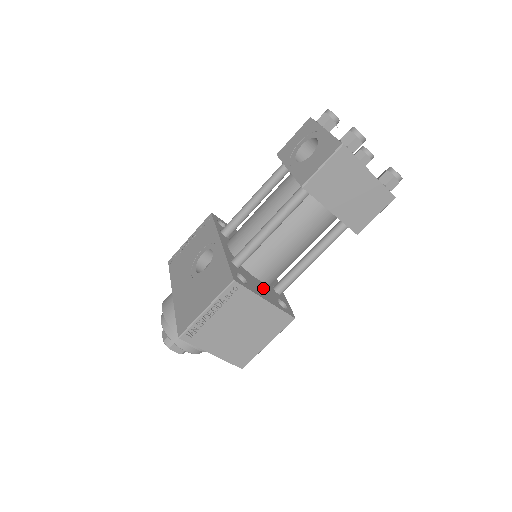
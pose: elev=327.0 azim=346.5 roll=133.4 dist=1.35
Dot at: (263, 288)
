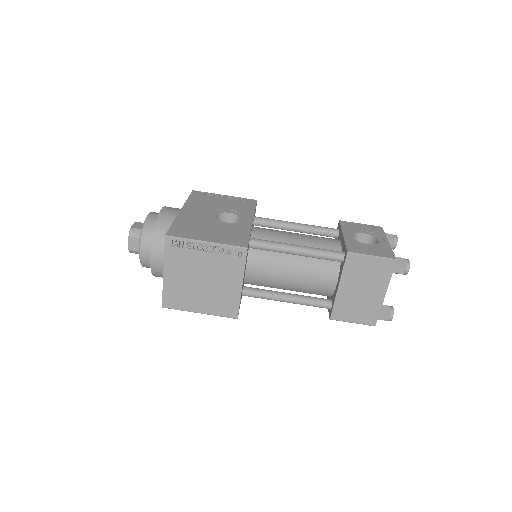
Dot at: occluded
